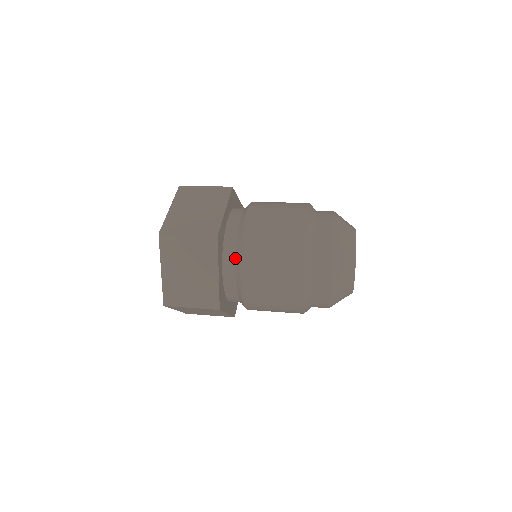
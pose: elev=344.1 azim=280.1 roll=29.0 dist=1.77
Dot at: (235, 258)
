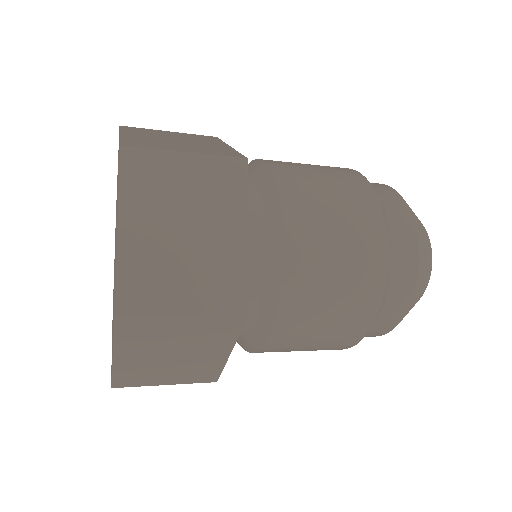
Dot at: (257, 317)
